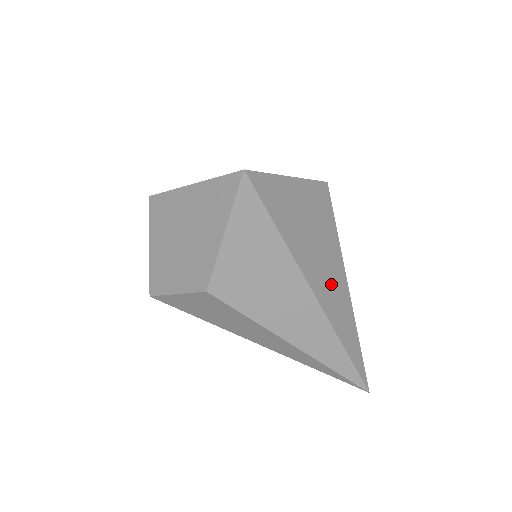
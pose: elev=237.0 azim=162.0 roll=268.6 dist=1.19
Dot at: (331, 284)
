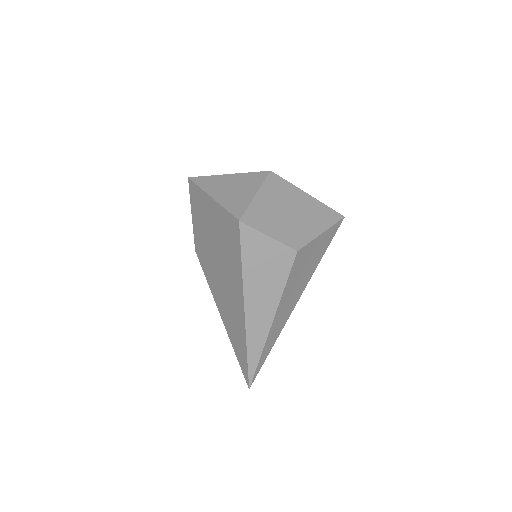
Dot at: occluded
